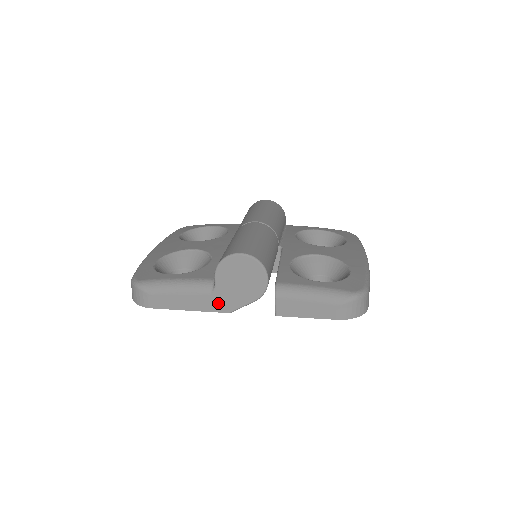
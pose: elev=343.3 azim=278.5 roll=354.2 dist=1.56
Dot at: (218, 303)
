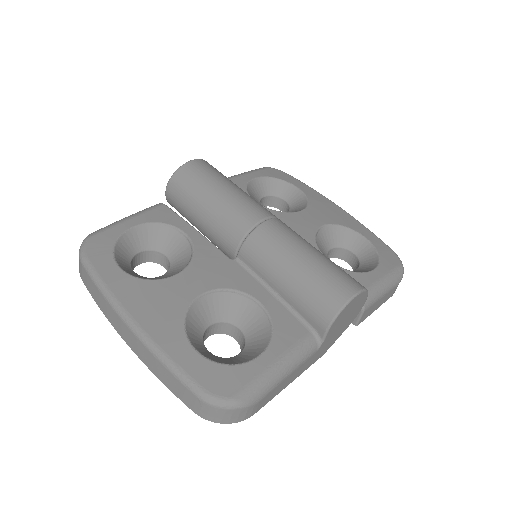
Dot at: (319, 354)
